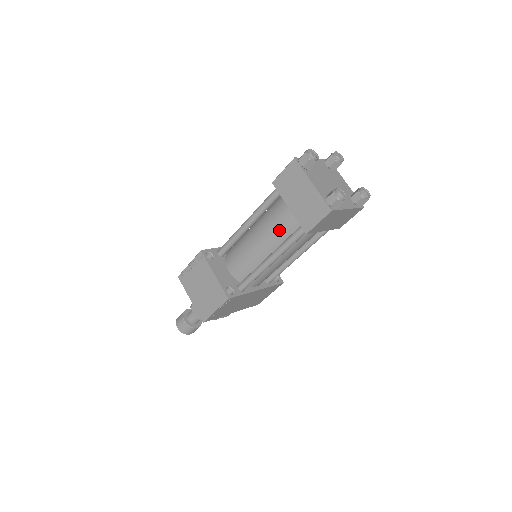
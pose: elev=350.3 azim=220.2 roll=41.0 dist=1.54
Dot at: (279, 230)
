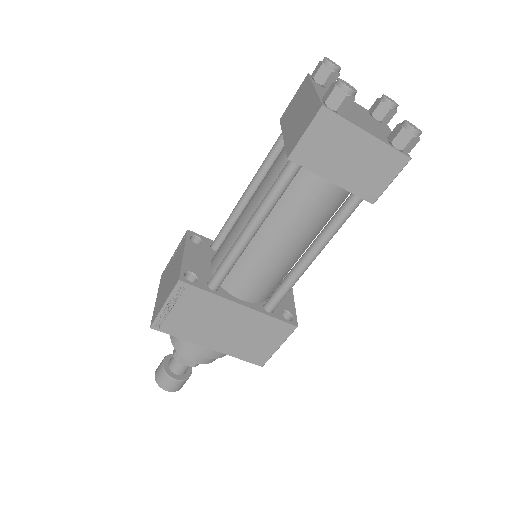
Dot at: (270, 181)
